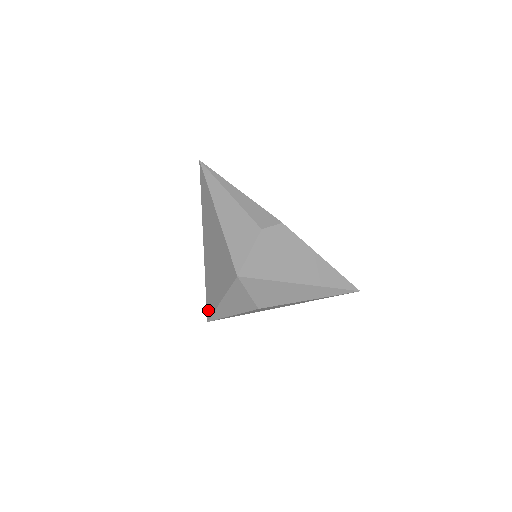
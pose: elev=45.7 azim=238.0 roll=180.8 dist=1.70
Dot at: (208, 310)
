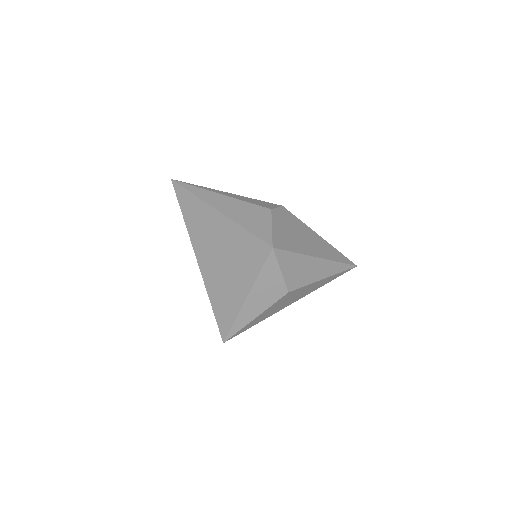
Dot at: (222, 327)
